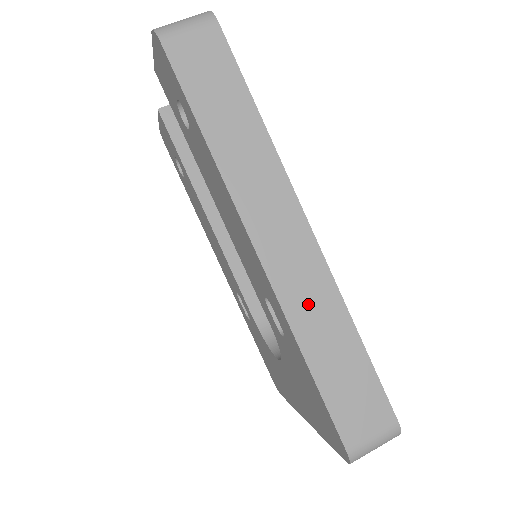
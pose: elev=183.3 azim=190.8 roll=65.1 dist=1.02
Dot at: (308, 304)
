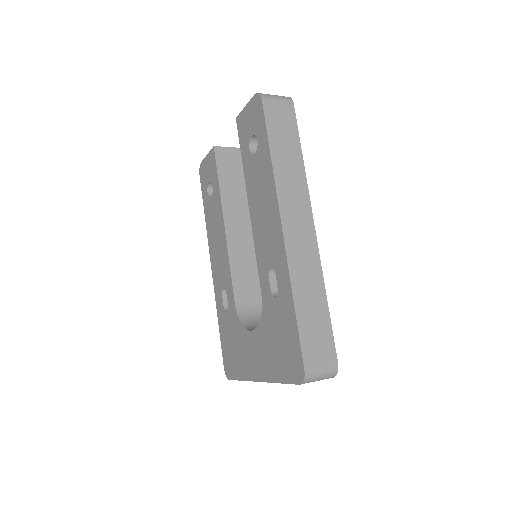
Dot at: (303, 271)
